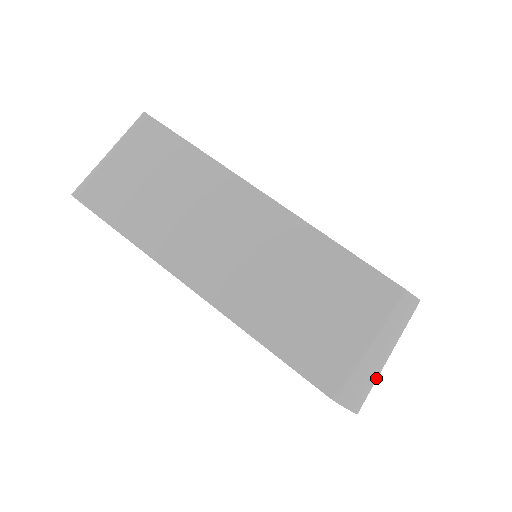
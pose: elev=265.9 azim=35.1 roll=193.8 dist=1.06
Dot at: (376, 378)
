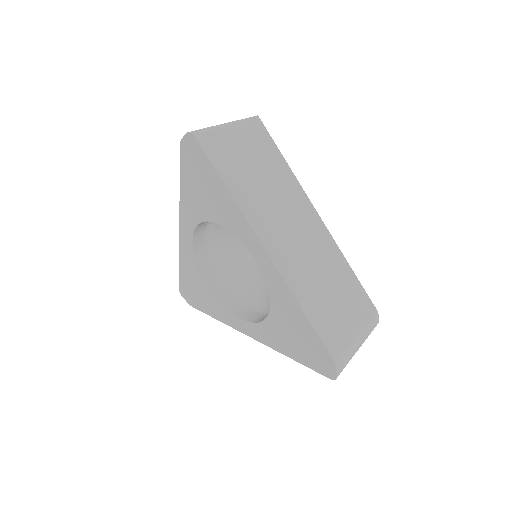
Dot at: occluded
